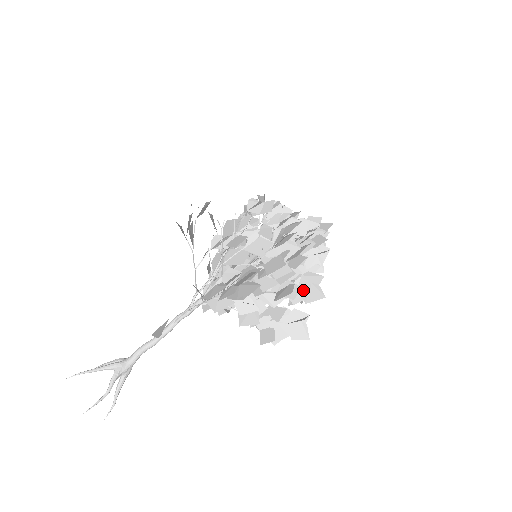
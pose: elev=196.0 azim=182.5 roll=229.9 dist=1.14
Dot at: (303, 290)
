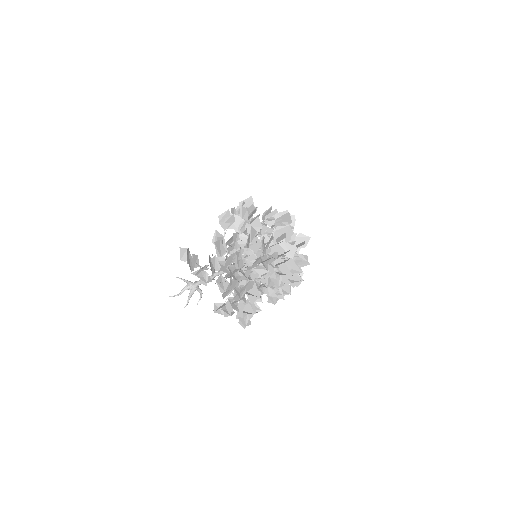
Dot at: (241, 290)
